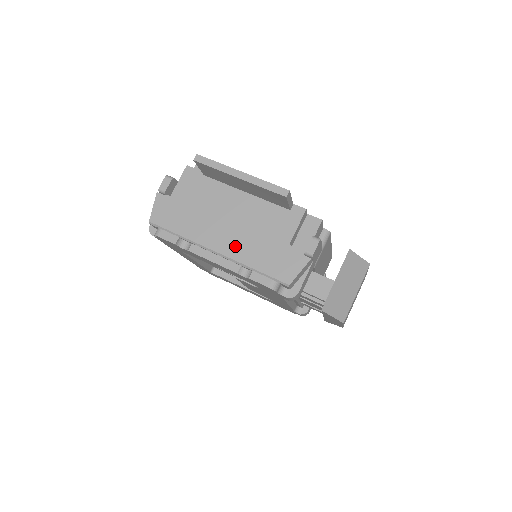
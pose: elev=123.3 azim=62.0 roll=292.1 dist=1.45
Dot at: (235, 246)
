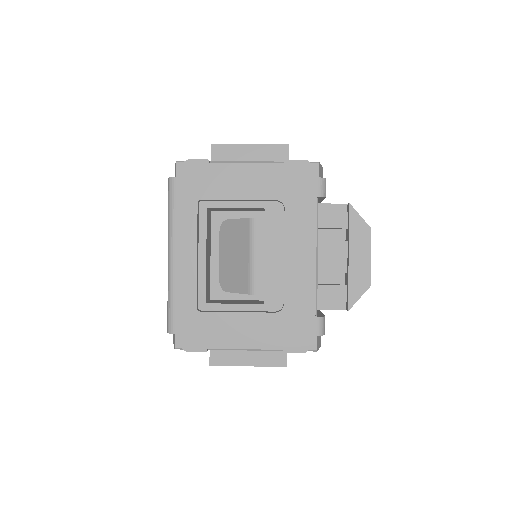
Dot at: occluded
